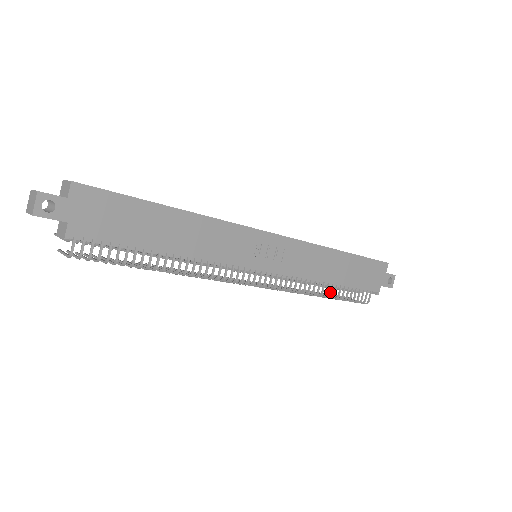
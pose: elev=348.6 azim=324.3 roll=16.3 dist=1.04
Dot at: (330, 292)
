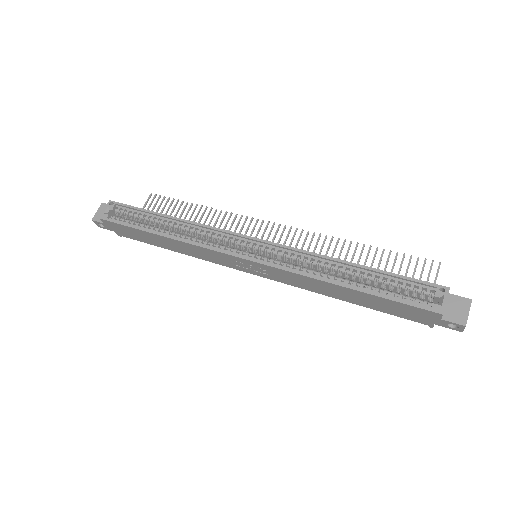
Dot at: occluded
